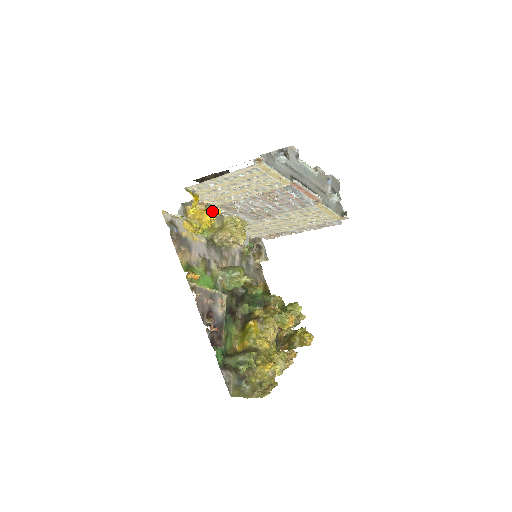
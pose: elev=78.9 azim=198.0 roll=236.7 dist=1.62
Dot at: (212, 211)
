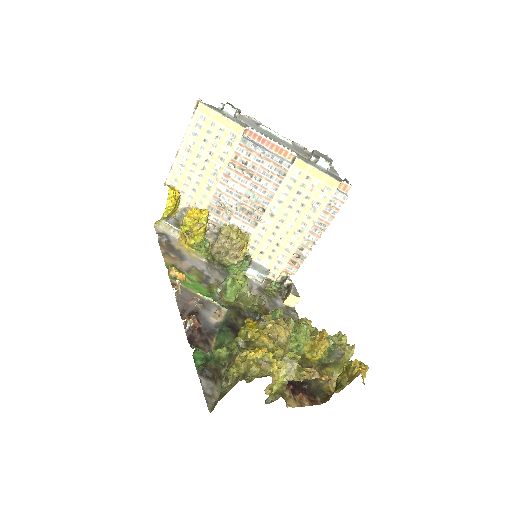
Dot at: (197, 209)
